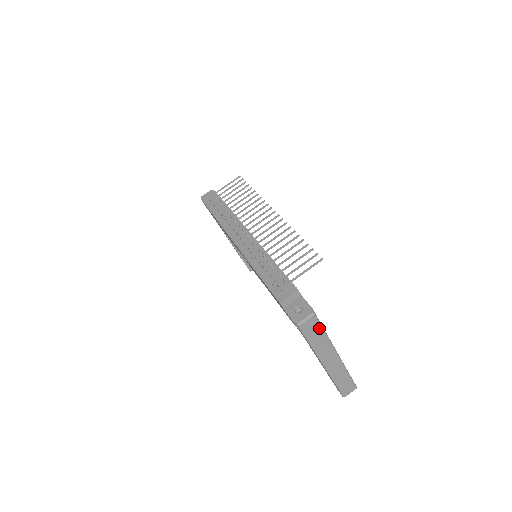
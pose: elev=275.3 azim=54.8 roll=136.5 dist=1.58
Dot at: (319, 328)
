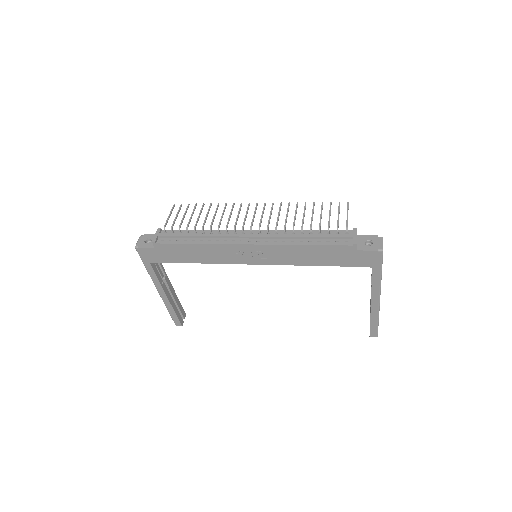
Dot at: occluded
